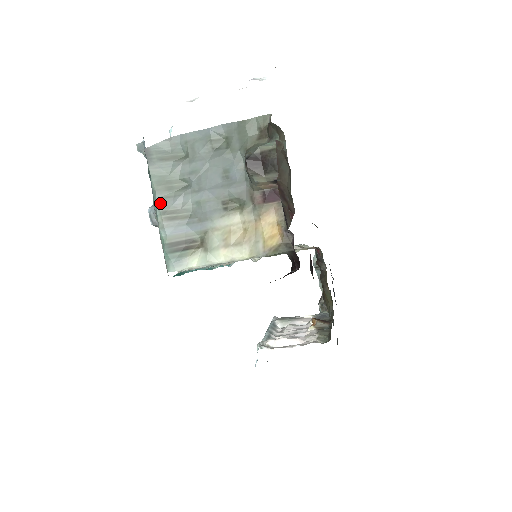
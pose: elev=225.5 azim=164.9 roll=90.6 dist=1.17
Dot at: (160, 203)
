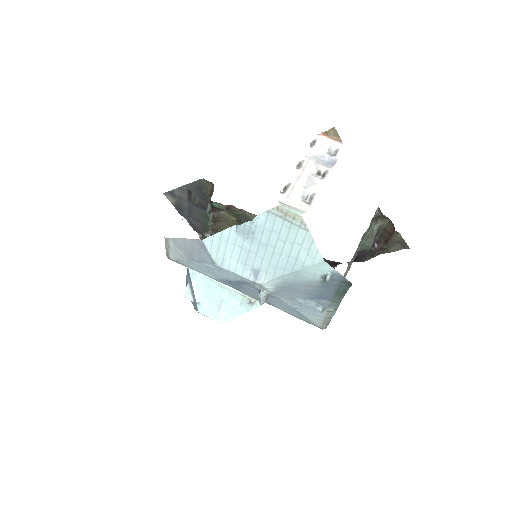
Dot at: (340, 302)
